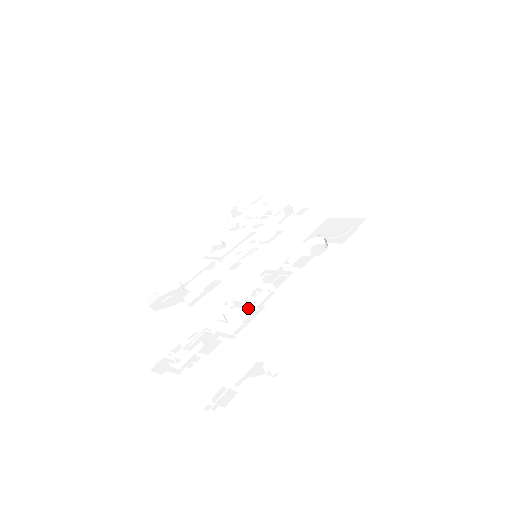
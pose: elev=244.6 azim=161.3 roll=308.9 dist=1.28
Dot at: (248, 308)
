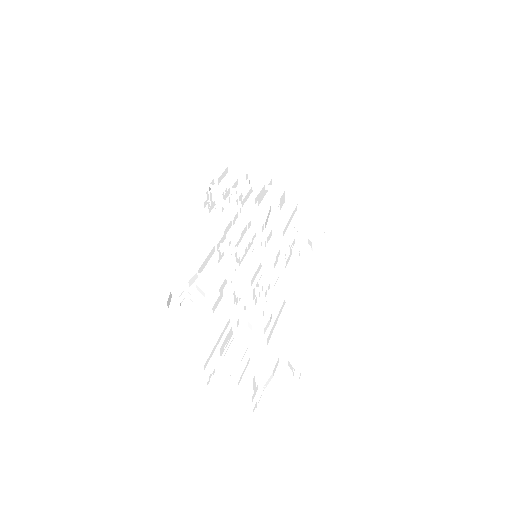
Dot at: (276, 321)
